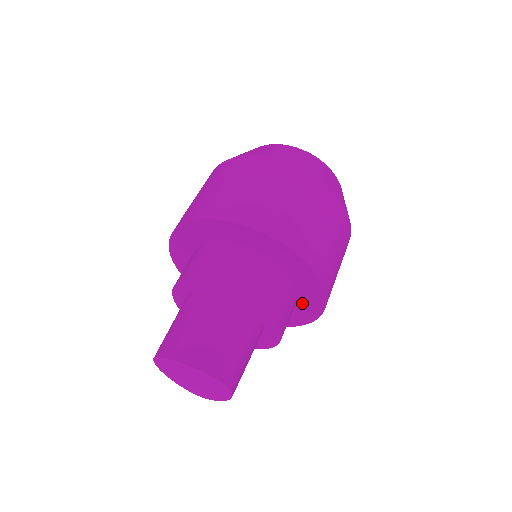
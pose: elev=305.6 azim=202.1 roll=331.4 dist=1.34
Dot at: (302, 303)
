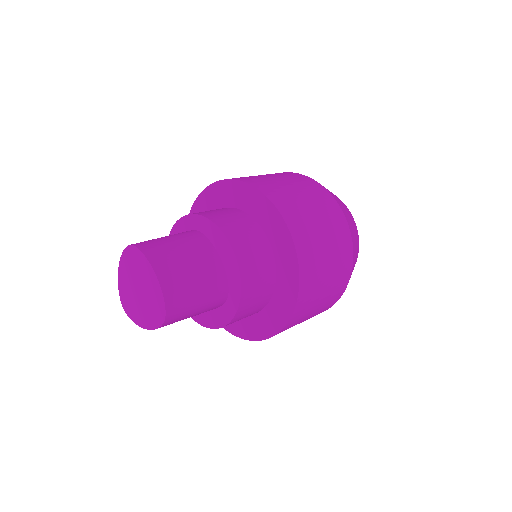
Dot at: (257, 318)
